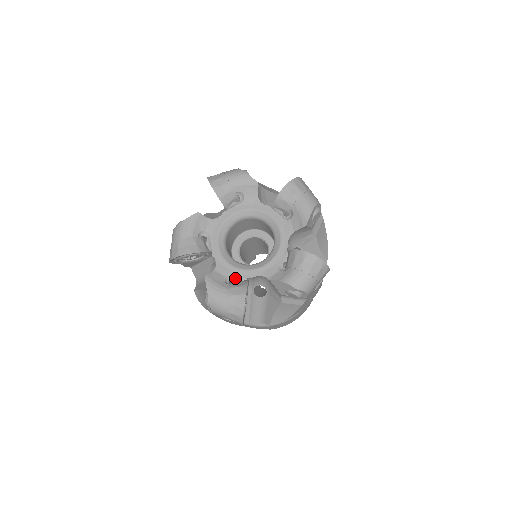
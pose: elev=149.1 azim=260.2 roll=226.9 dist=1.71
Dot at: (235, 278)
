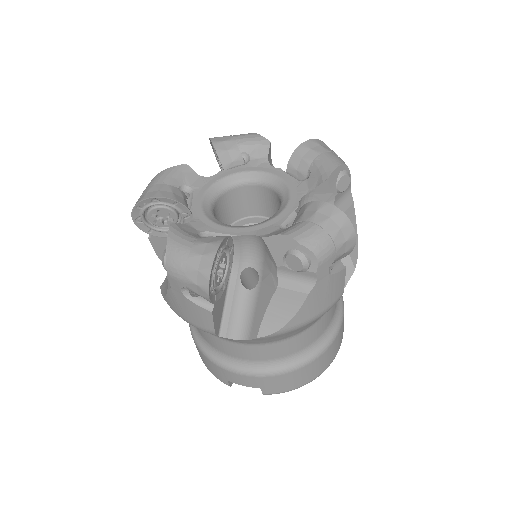
Dot at: (214, 236)
